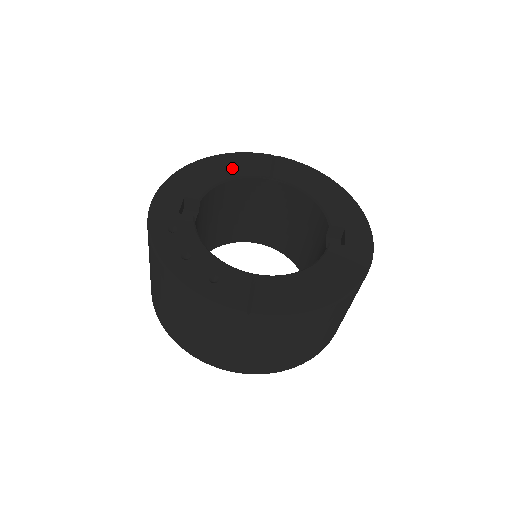
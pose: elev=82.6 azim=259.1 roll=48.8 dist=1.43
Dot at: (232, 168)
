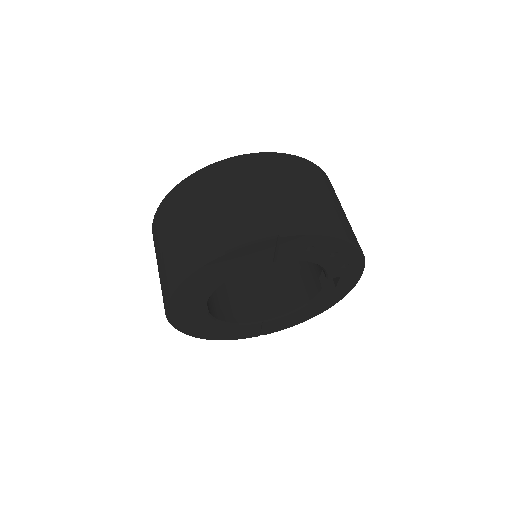
Dot at: occluded
